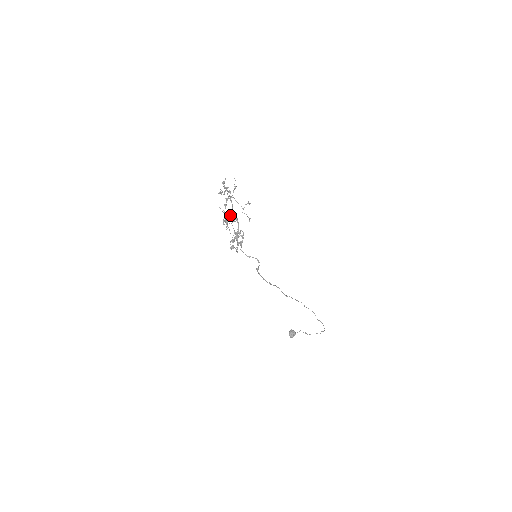
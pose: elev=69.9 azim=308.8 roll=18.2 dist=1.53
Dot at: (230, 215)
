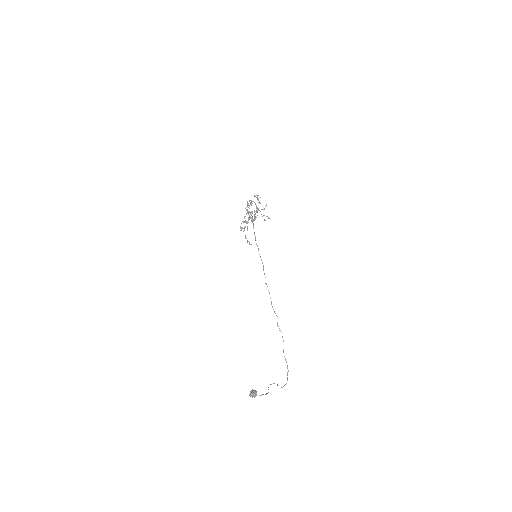
Dot at: (251, 219)
